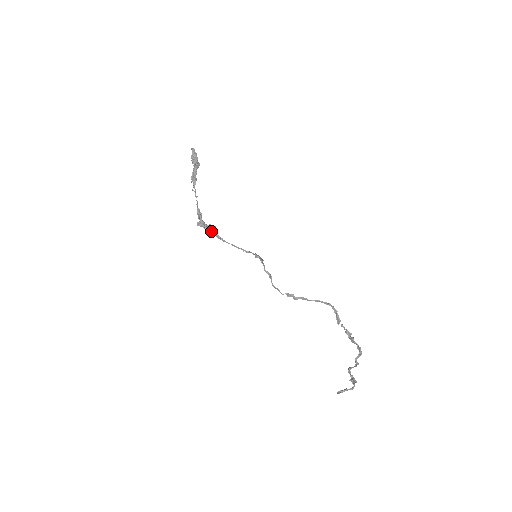
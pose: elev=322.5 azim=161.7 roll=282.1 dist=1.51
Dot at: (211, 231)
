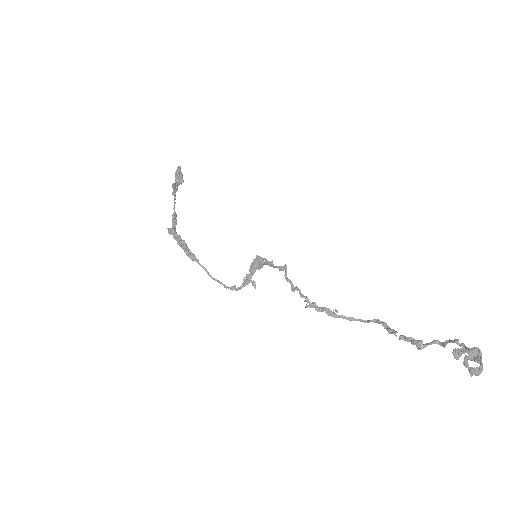
Dot at: (184, 244)
